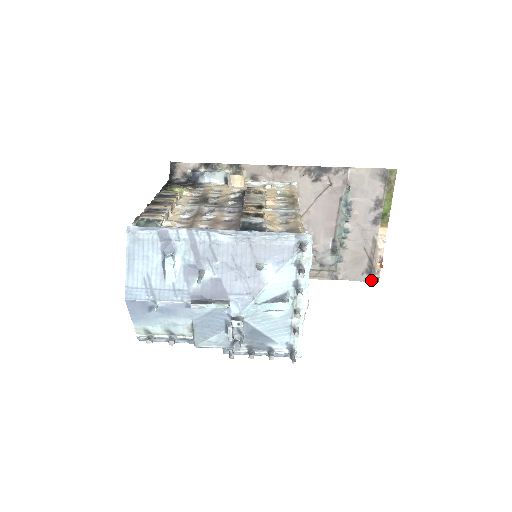
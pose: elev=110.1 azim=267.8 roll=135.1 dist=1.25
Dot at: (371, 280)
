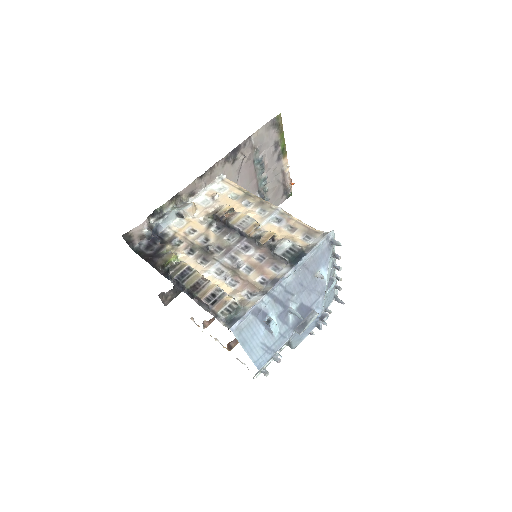
Dot at: (288, 197)
